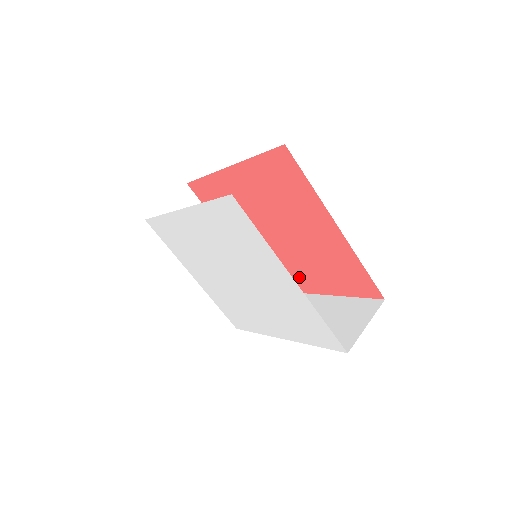
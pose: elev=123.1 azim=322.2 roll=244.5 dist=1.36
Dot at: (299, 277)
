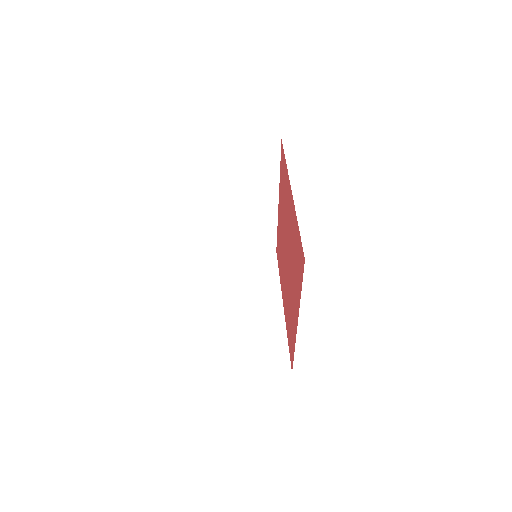
Dot at: (283, 283)
